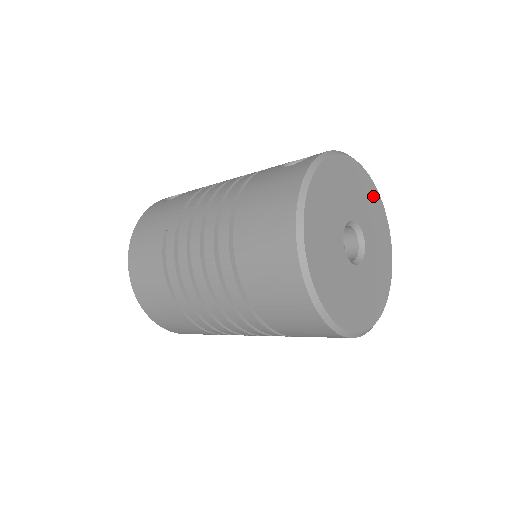
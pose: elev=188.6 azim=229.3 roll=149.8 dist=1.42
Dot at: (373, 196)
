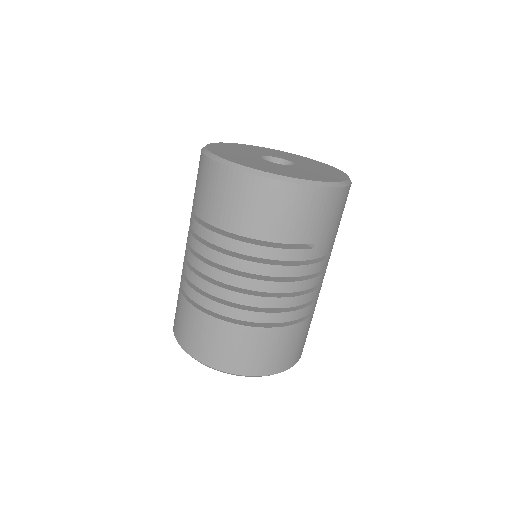
Dot at: (303, 158)
